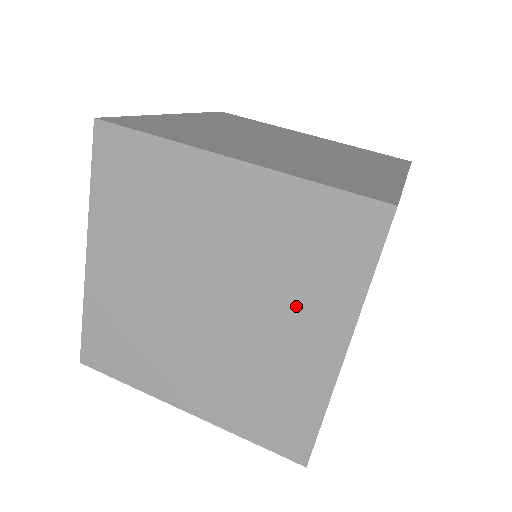
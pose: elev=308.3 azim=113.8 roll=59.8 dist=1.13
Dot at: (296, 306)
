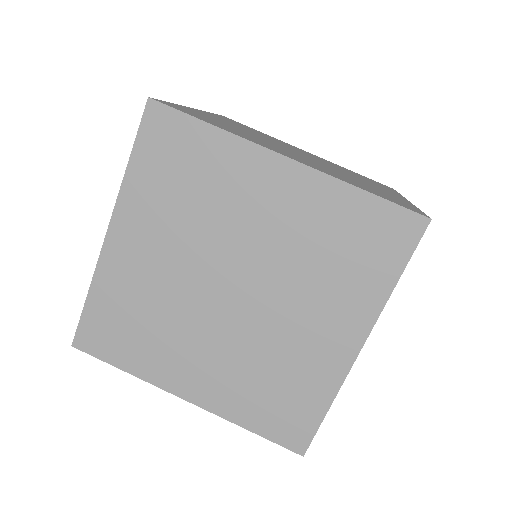
Dot at: (323, 301)
